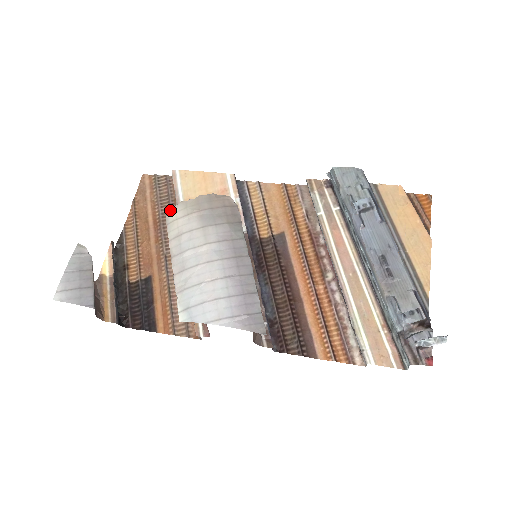
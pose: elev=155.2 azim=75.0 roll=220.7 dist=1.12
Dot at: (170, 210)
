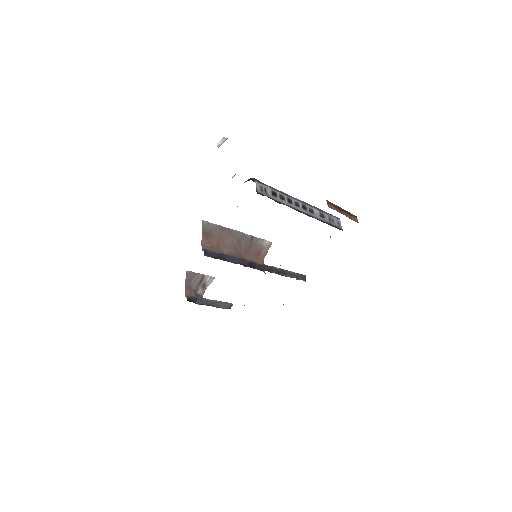
Dot at: occluded
